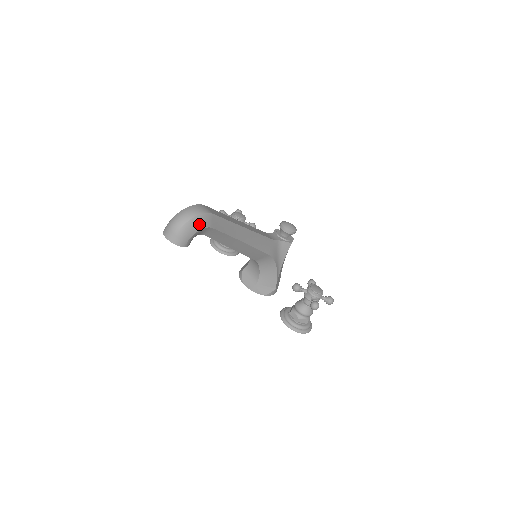
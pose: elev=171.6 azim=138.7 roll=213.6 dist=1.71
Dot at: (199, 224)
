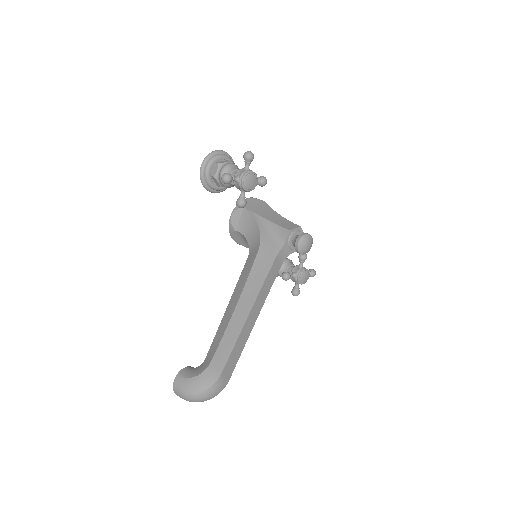
Dot at: occluded
